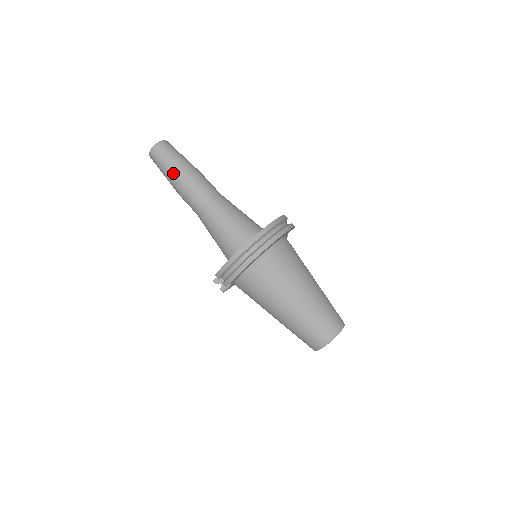
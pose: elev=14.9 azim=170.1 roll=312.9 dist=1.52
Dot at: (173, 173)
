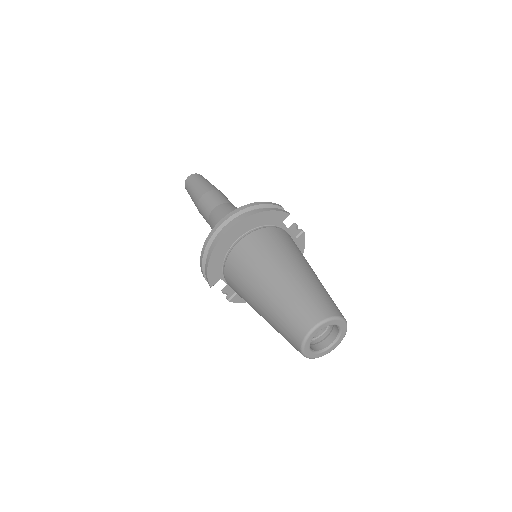
Dot at: (194, 197)
